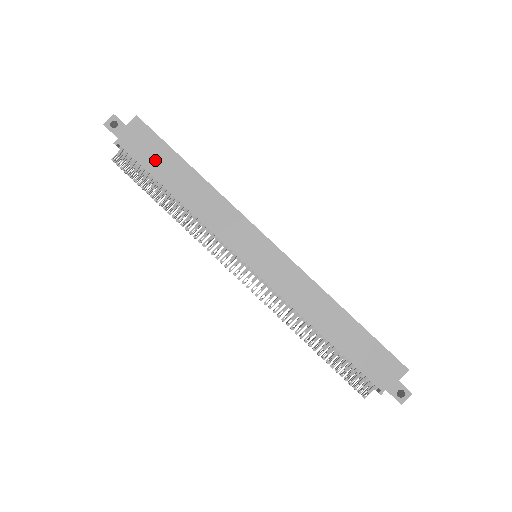
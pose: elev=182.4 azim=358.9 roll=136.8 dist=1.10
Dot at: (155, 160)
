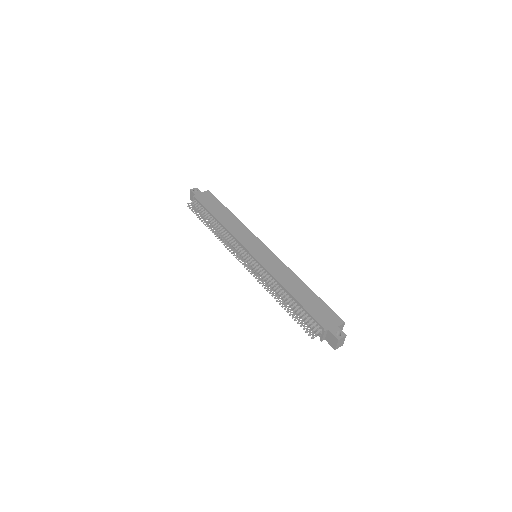
Dot at: (212, 206)
